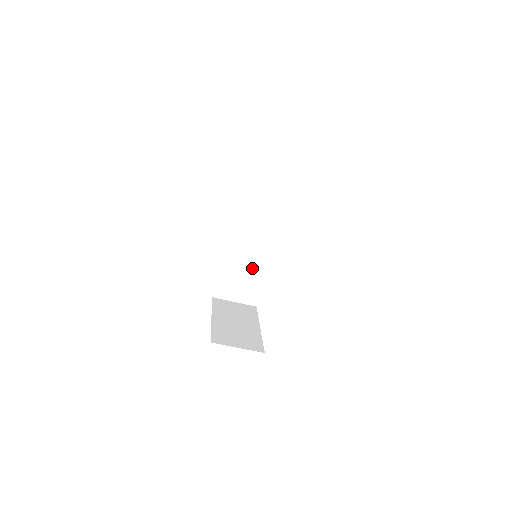
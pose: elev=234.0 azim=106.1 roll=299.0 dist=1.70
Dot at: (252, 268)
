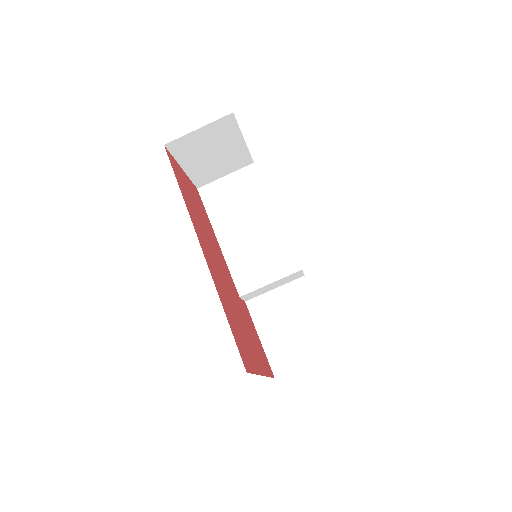
Dot at: (294, 307)
